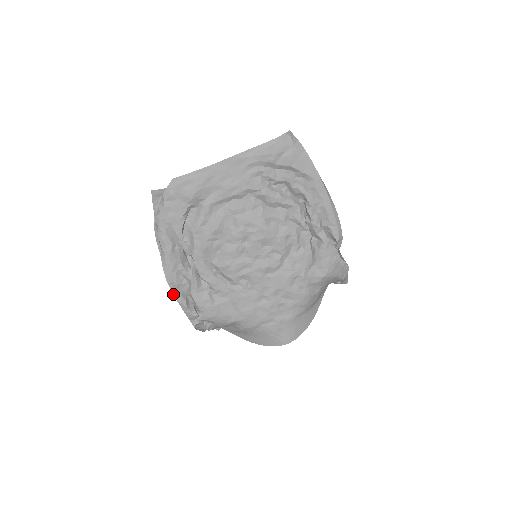
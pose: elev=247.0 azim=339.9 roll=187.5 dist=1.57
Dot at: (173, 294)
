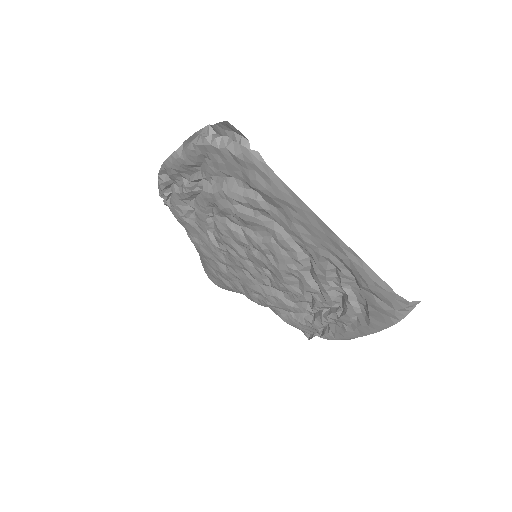
Dot at: (159, 173)
